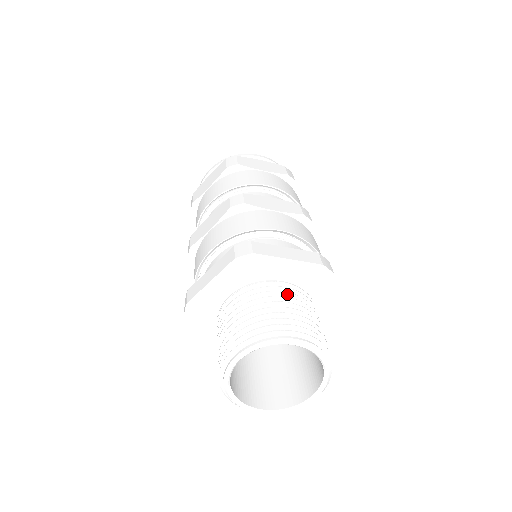
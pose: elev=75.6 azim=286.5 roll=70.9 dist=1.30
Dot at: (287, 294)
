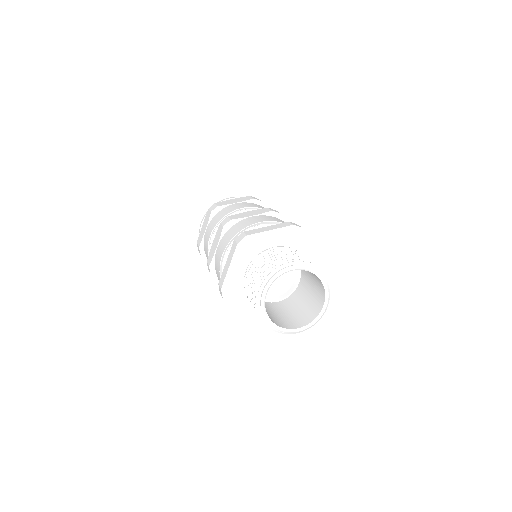
Dot at: (279, 251)
